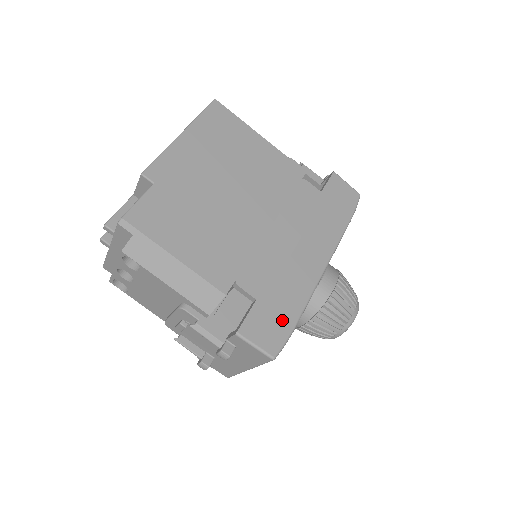
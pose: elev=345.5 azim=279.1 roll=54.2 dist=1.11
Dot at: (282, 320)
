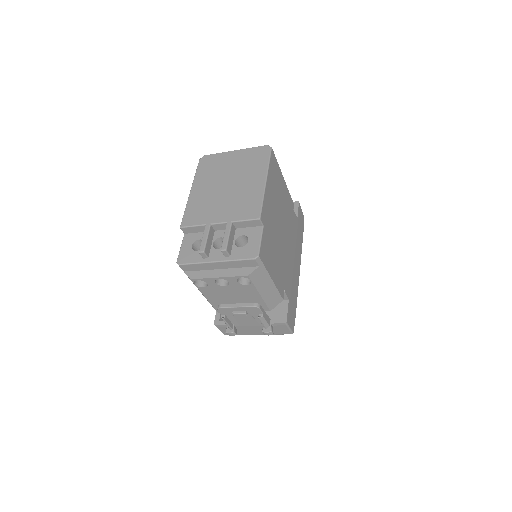
Dot at: (294, 310)
